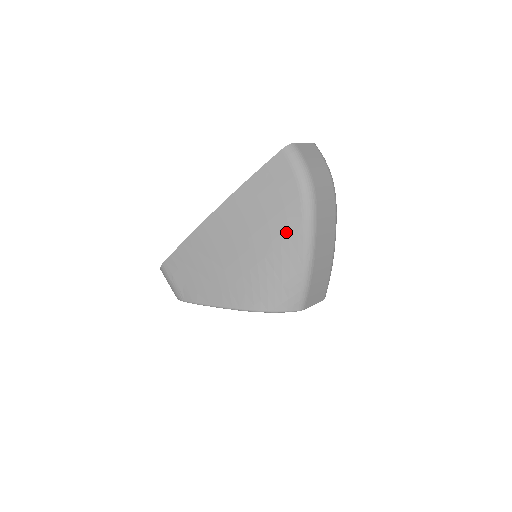
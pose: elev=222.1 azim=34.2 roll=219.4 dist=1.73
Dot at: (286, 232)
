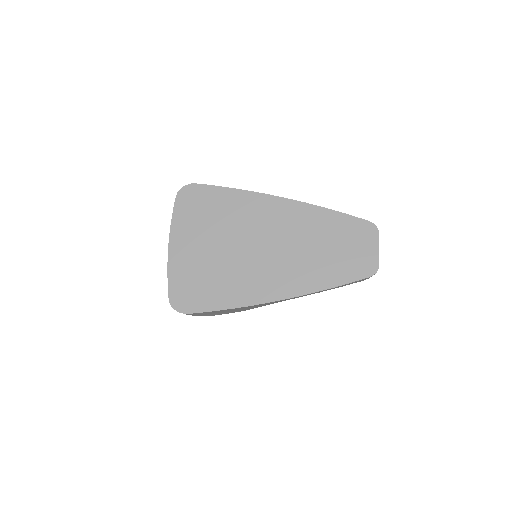
Dot at: occluded
